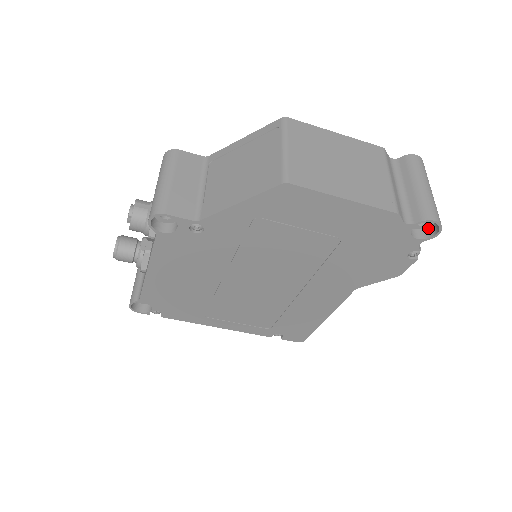
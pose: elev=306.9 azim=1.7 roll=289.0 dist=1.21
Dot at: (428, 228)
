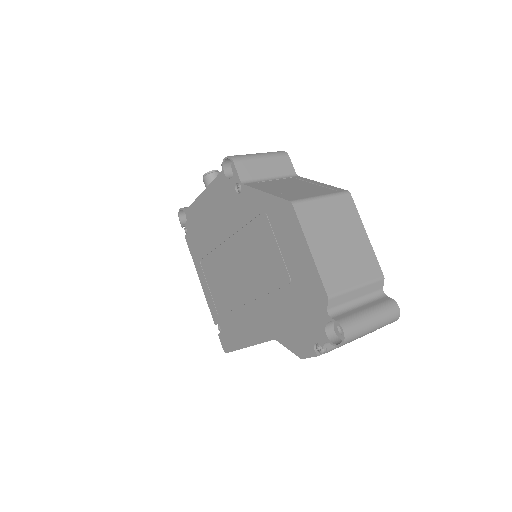
Dot at: occluded
